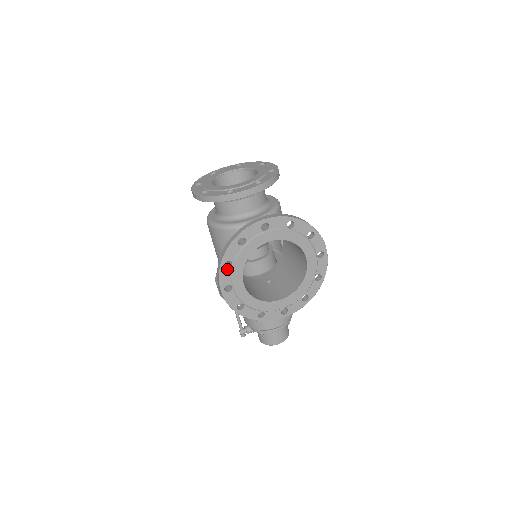
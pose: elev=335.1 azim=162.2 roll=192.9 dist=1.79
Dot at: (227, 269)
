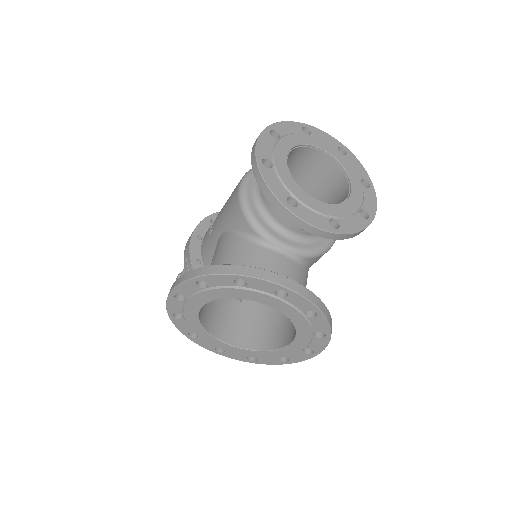
Dot at: (197, 286)
